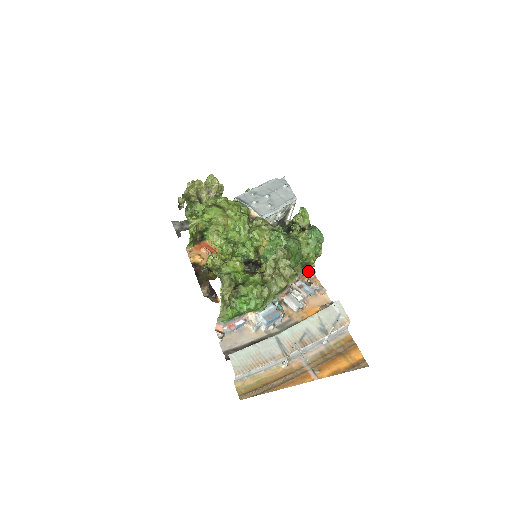
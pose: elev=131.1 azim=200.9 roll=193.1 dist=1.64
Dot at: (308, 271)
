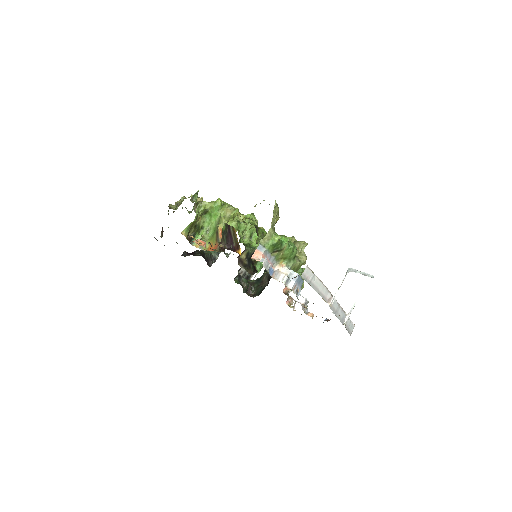
Dot at: occluded
